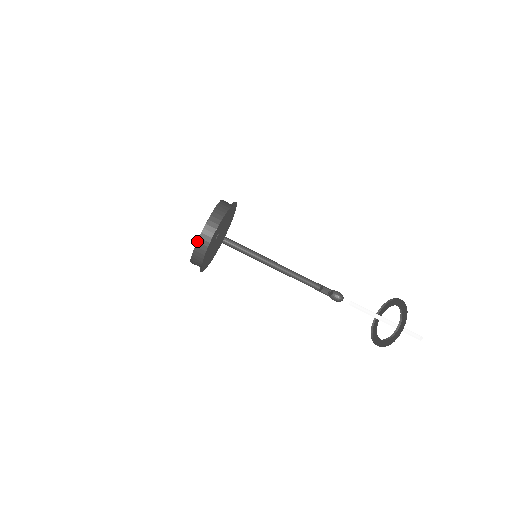
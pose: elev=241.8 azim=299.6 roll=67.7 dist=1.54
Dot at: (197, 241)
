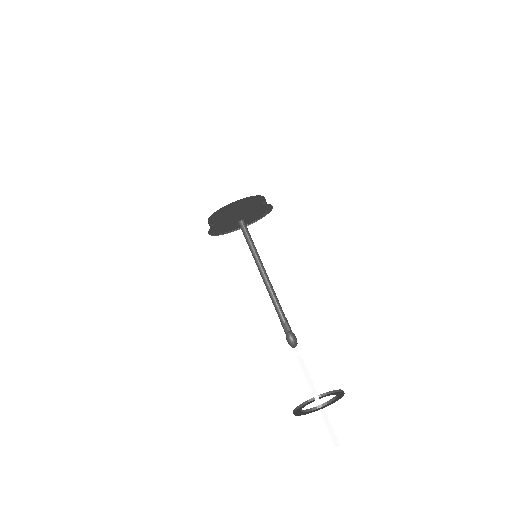
Dot at: (210, 223)
